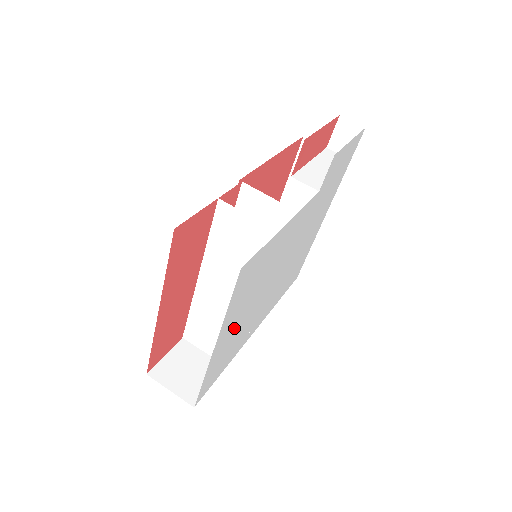
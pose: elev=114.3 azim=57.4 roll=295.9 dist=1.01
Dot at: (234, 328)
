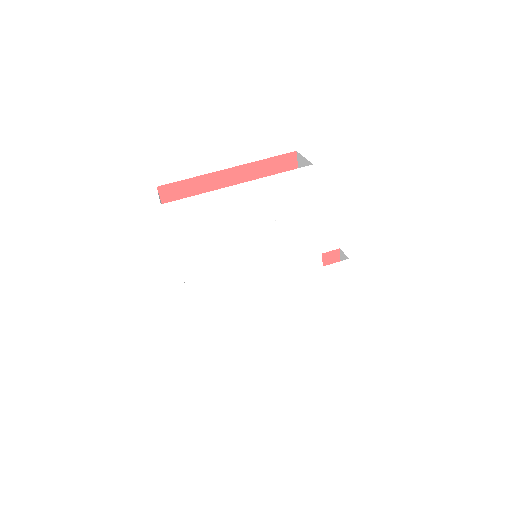
Dot at: (239, 213)
